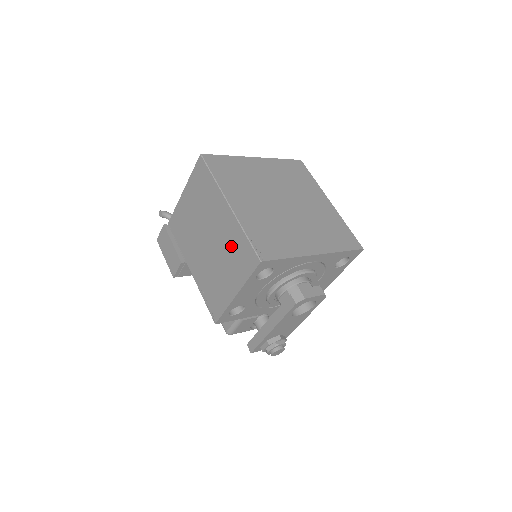
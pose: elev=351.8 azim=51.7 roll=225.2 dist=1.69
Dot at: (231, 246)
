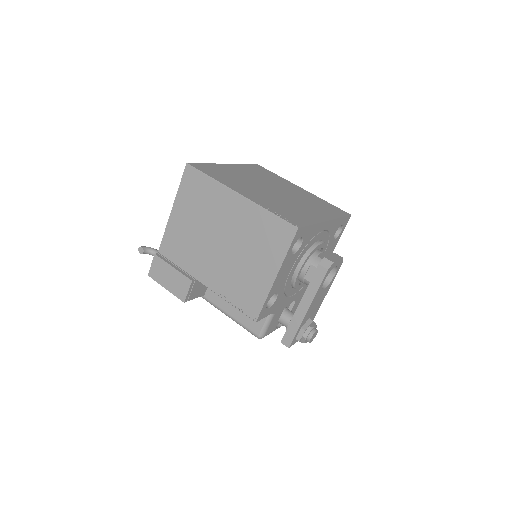
Dot at: (255, 232)
